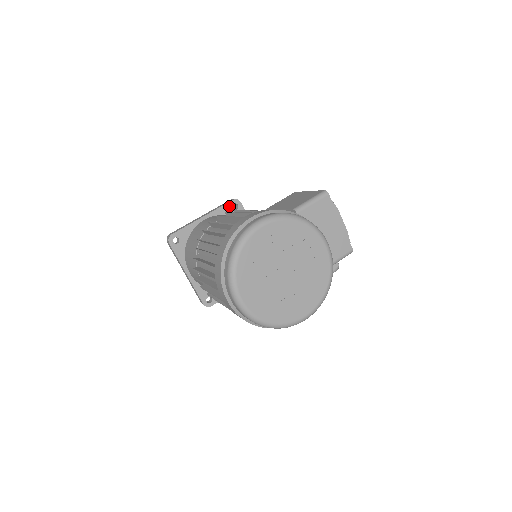
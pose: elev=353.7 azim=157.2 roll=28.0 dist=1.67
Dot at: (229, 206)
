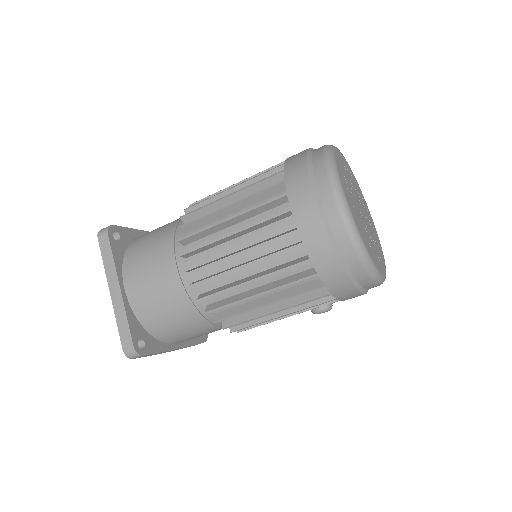
Dot at: occluded
